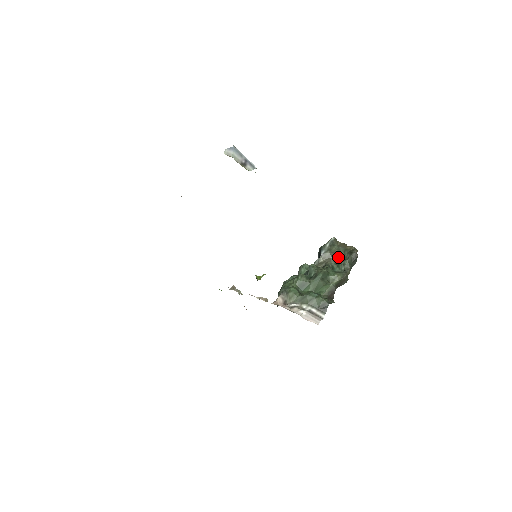
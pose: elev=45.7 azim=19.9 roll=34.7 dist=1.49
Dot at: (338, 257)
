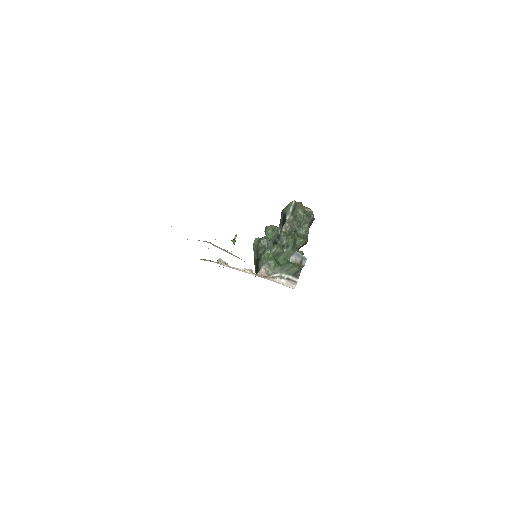
Dot at: (298, 219)
